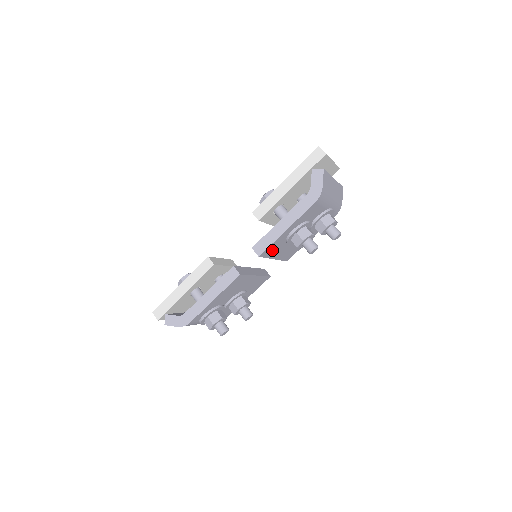
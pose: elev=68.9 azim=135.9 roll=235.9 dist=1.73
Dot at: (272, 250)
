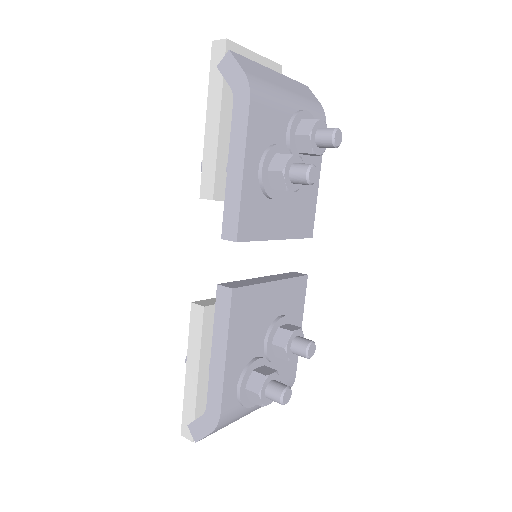
Dot at: (255, 222)
